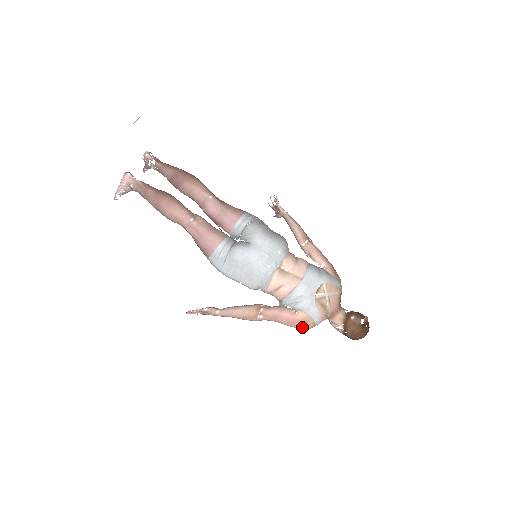
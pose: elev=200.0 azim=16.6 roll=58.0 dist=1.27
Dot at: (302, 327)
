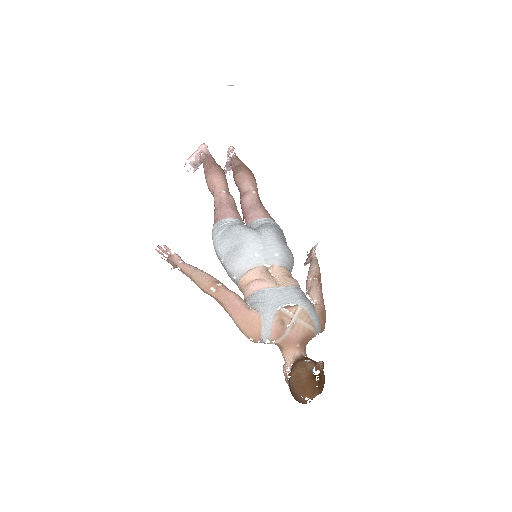
Dot at: (246, 329)
